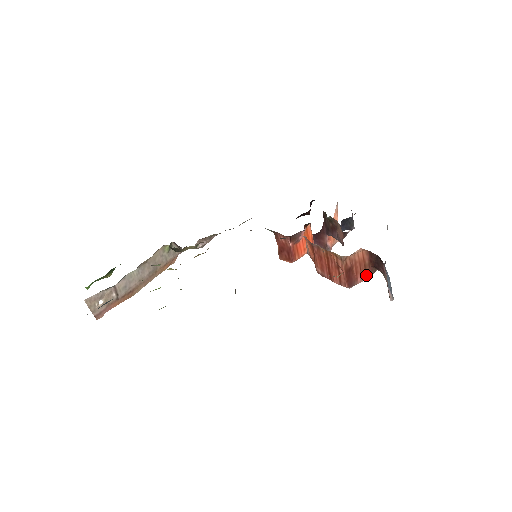
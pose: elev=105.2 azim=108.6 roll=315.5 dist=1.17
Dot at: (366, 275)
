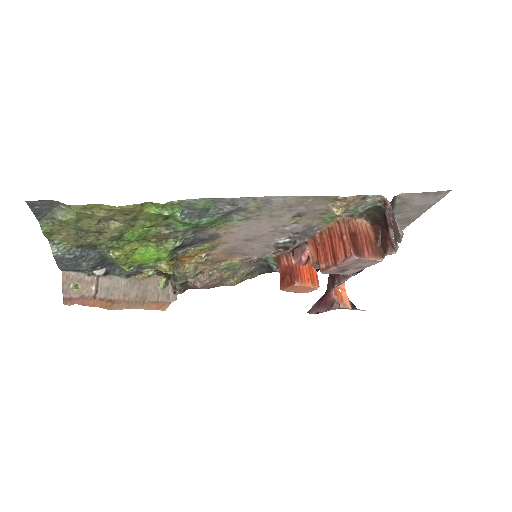
Dot at: (374, 254)
